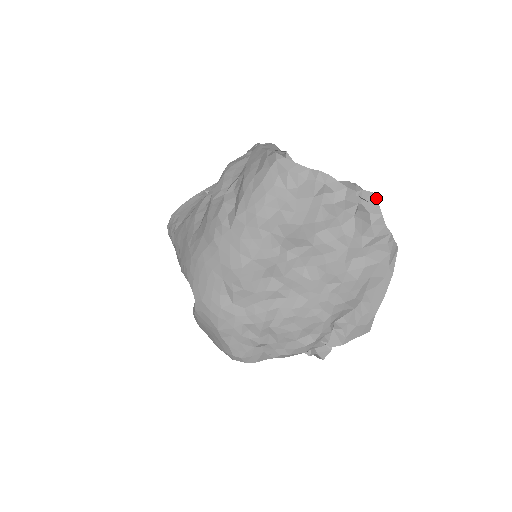
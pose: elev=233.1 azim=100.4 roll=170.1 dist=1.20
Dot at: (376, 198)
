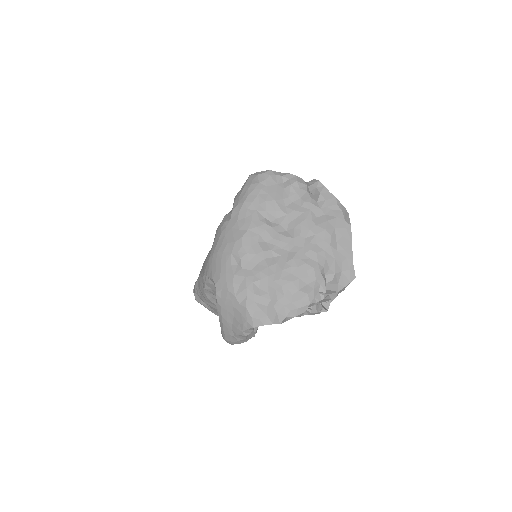
Dot at: (317, 180)
